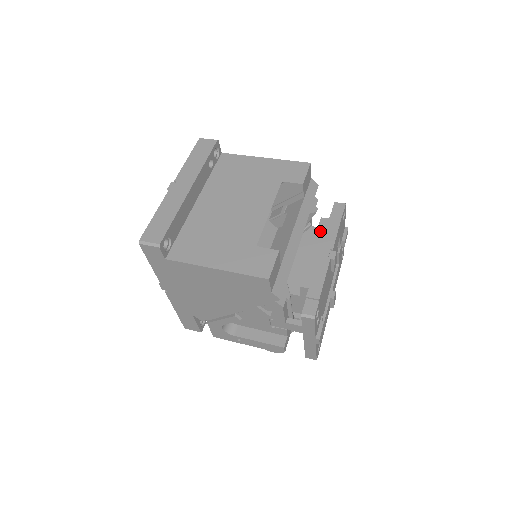
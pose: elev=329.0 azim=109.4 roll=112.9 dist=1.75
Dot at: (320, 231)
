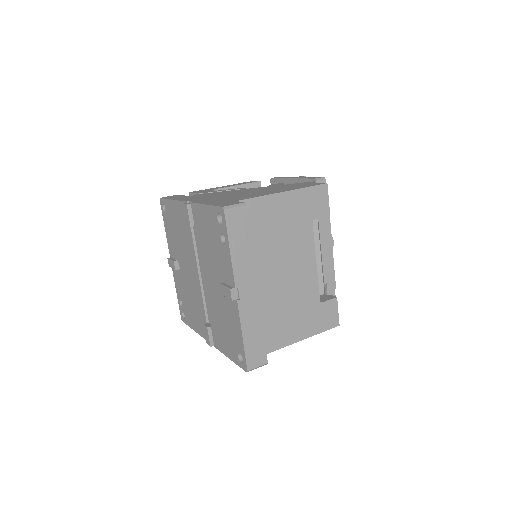
Dot at: occluded
